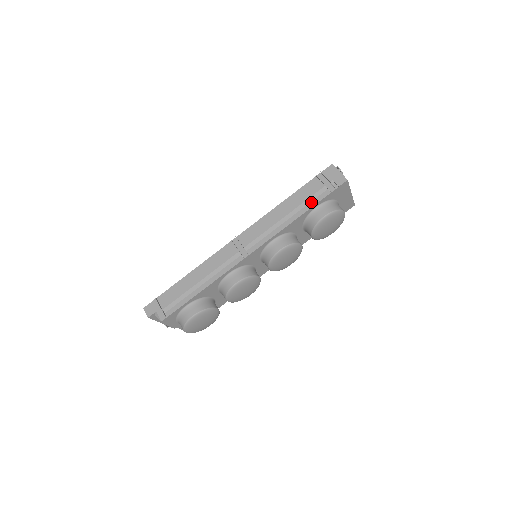
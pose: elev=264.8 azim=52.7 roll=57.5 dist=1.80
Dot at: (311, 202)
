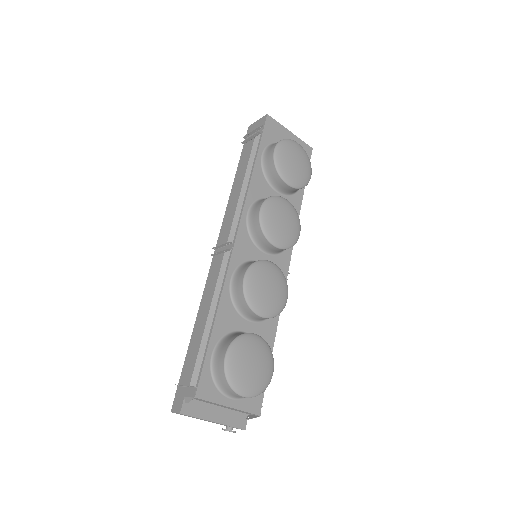
Dot at: occluded
